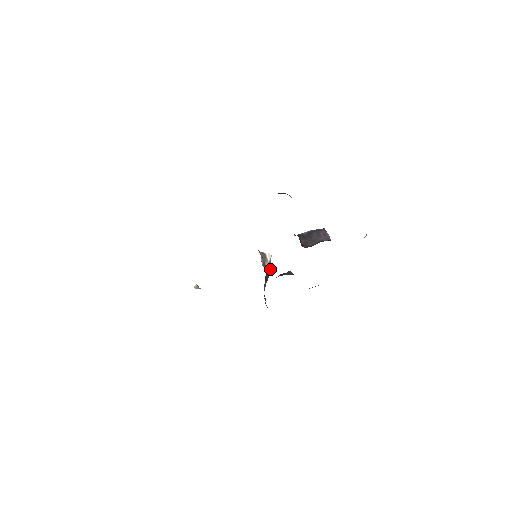
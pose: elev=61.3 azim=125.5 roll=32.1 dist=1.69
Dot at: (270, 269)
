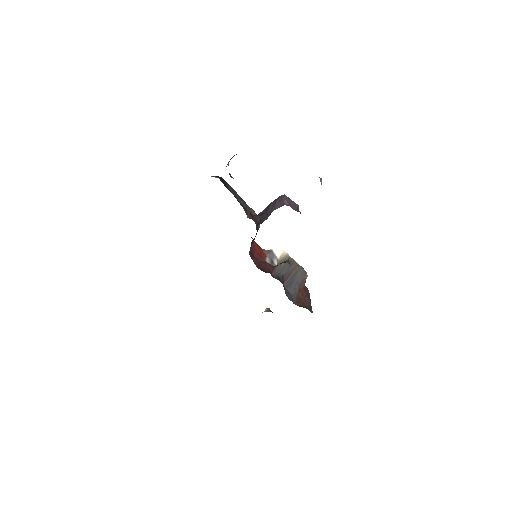
Dot at: (295, 266)
